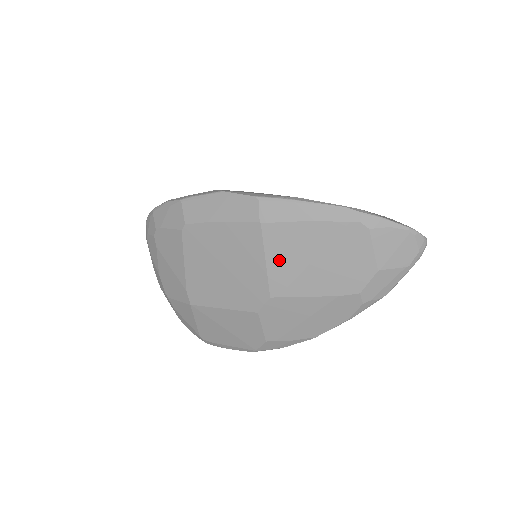
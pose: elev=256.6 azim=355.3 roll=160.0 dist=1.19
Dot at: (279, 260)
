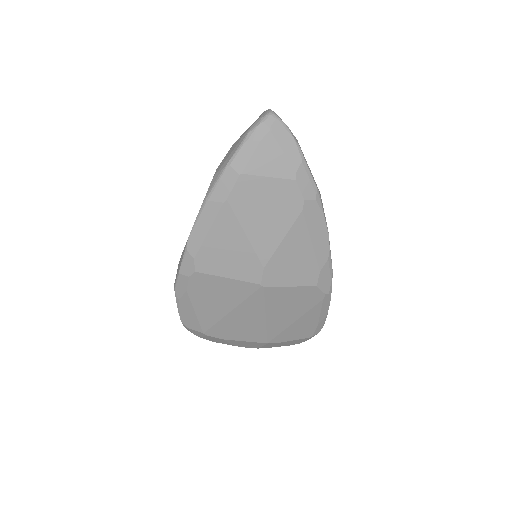
Dot at: occluded
